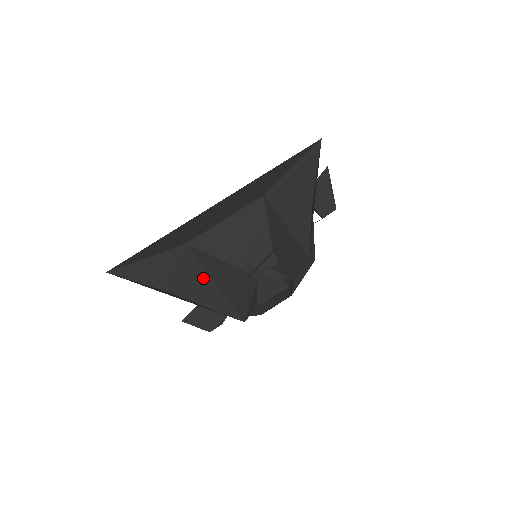
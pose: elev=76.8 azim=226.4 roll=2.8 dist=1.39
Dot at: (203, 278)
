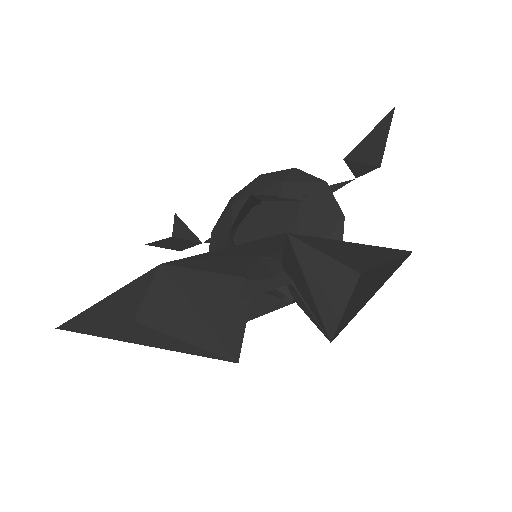
Dot at: (188, 313)
